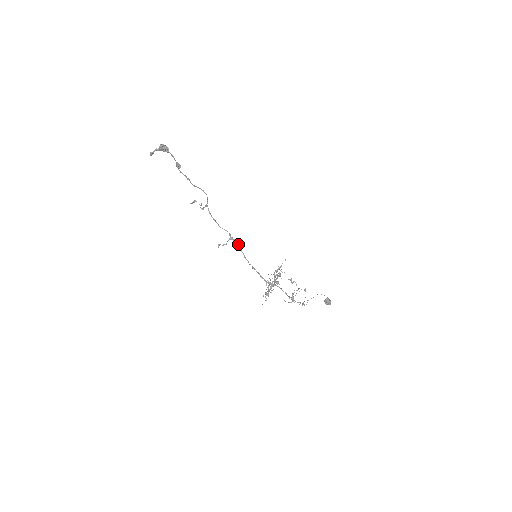
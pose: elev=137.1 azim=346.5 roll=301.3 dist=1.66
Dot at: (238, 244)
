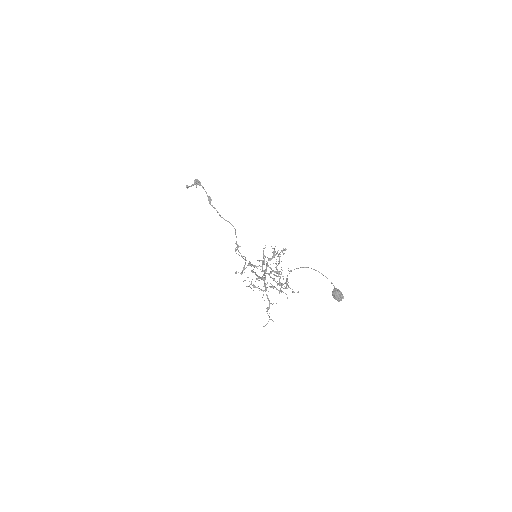
Dot at: occluded
